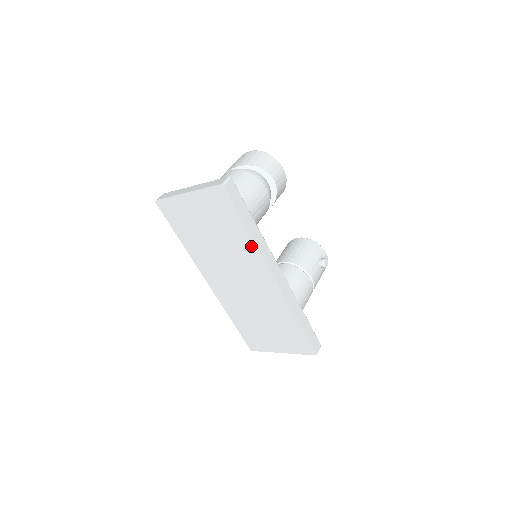
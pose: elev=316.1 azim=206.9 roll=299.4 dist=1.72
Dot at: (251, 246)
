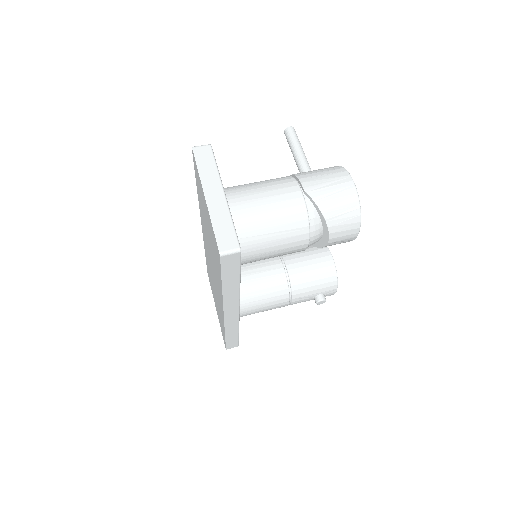
Dot at: occluded
